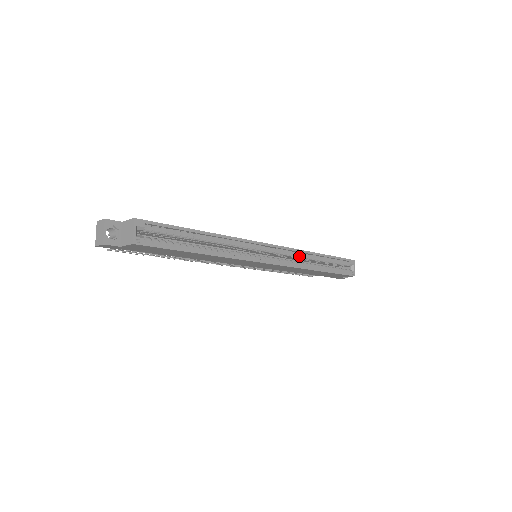
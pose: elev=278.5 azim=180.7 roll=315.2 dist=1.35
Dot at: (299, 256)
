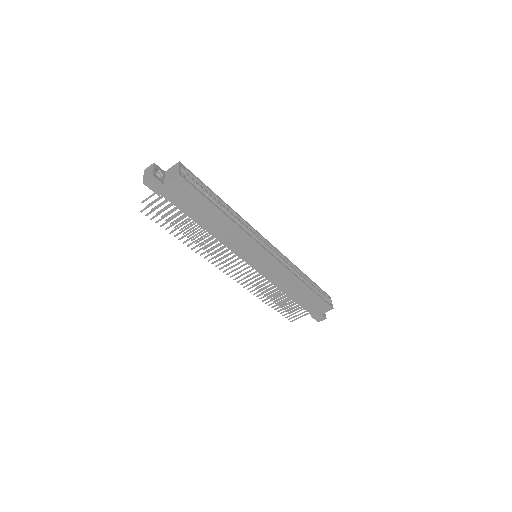
Dot at: (290, 266)
